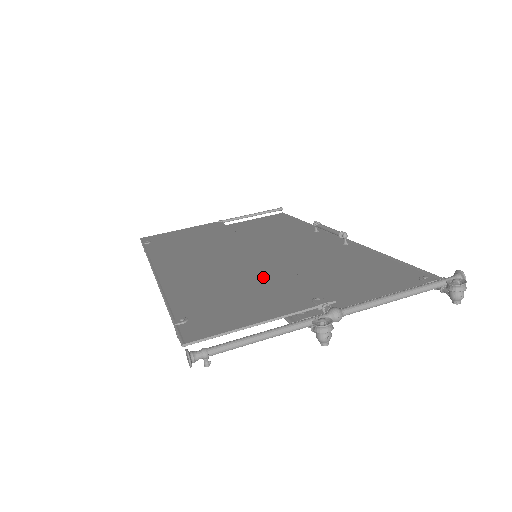
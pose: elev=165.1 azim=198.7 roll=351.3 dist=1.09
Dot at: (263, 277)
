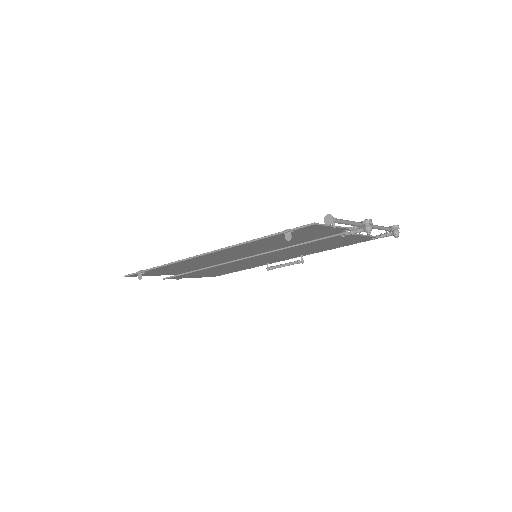
Dot at: occluded
